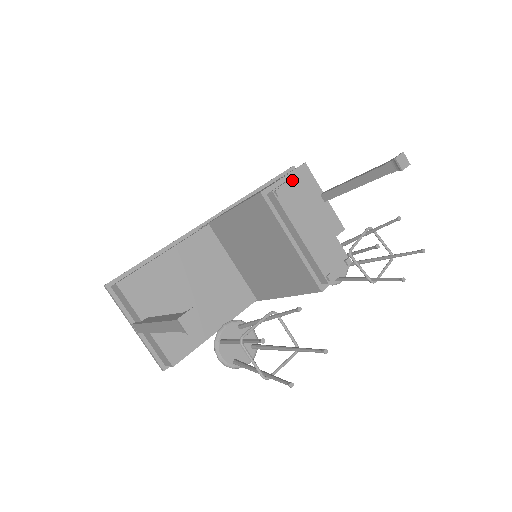
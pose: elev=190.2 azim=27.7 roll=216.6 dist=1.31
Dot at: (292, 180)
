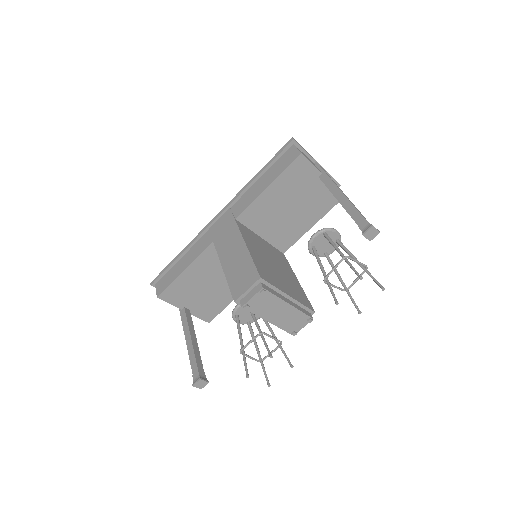
Dot at: (258, 294)
